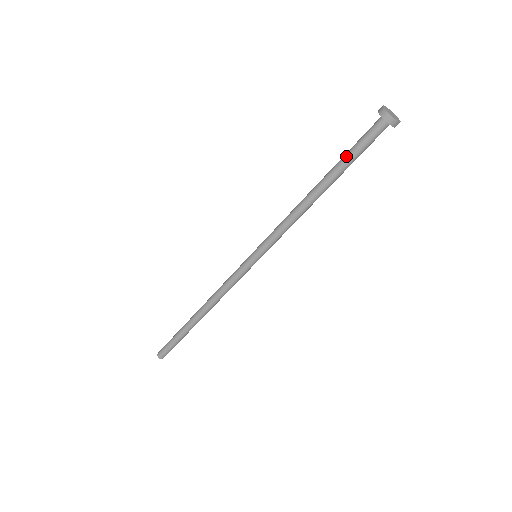
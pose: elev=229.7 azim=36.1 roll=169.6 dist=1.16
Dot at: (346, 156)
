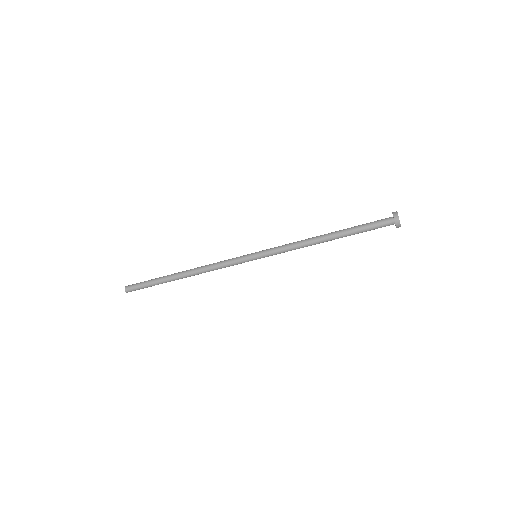
Dot at: (359, 229)
